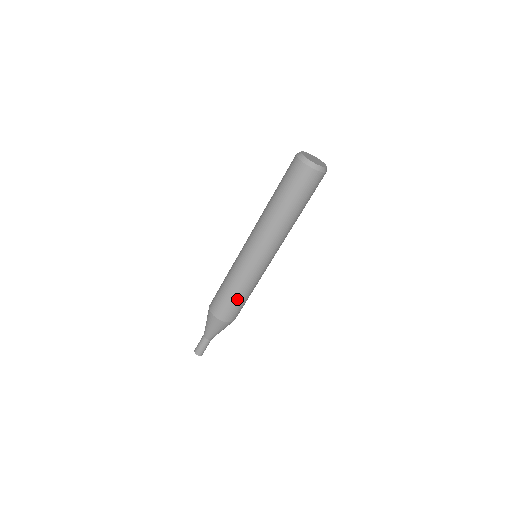
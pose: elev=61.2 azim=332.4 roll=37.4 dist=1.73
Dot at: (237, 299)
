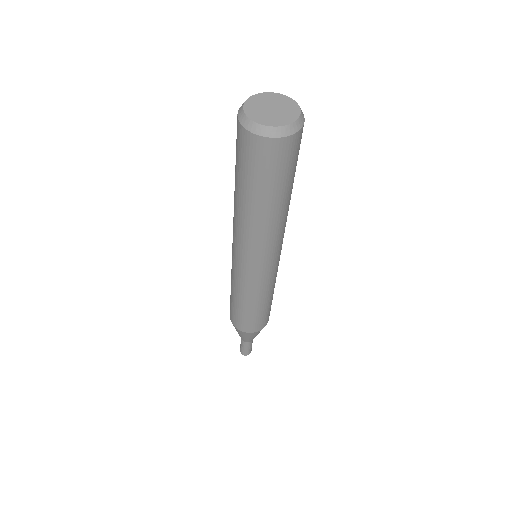
Dot at: (263, 309)
